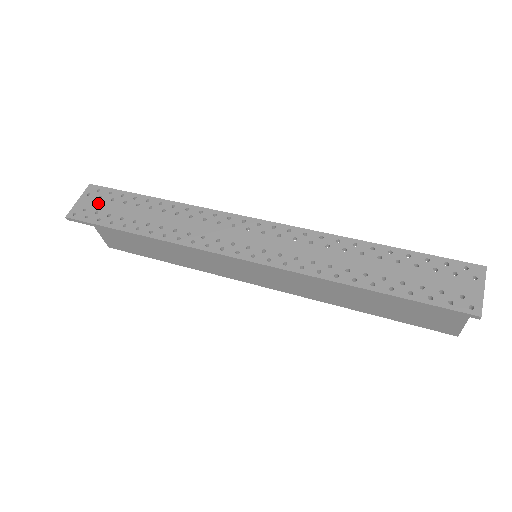
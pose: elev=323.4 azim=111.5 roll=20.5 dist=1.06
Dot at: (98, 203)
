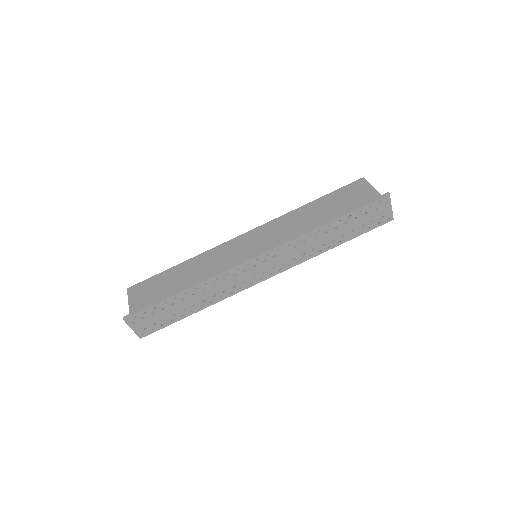
Dot at: (148, 321)
